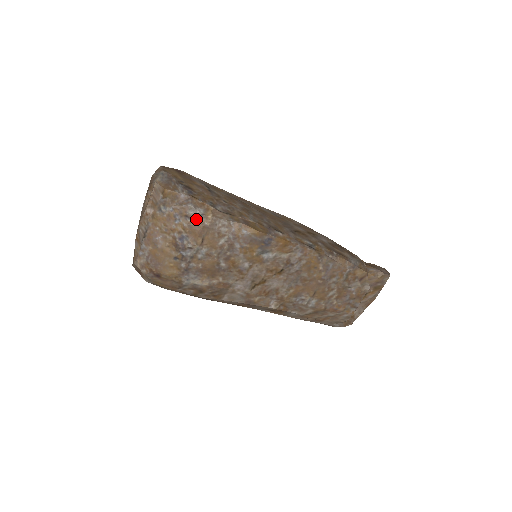
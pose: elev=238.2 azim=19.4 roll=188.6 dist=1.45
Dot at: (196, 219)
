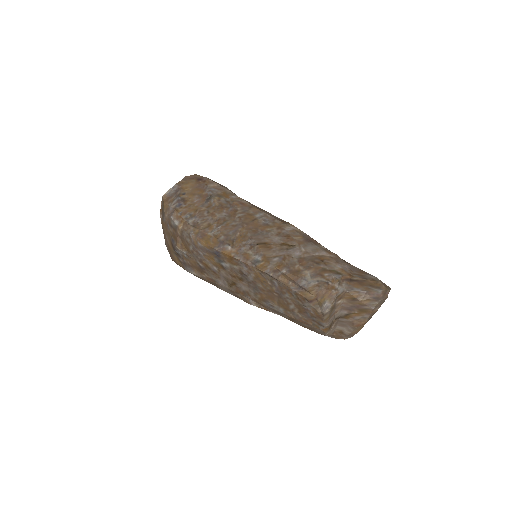
Dot at: (175, 229)
